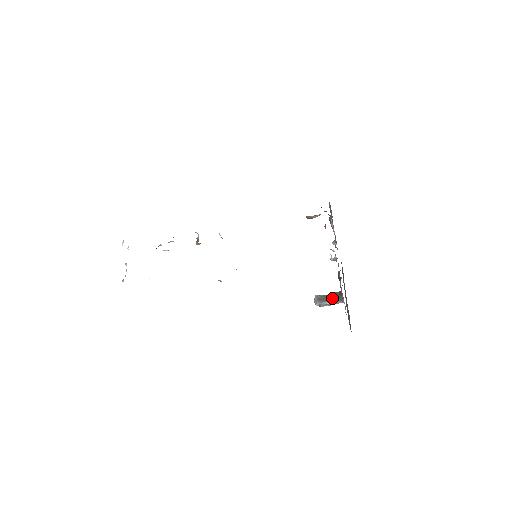
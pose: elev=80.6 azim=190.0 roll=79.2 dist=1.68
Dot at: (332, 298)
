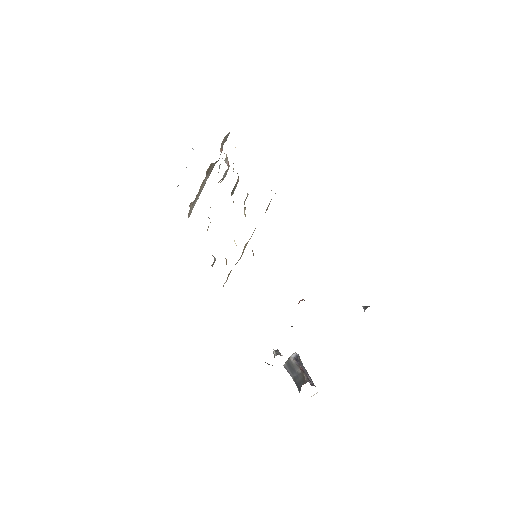
Dot at: (297, 378)
